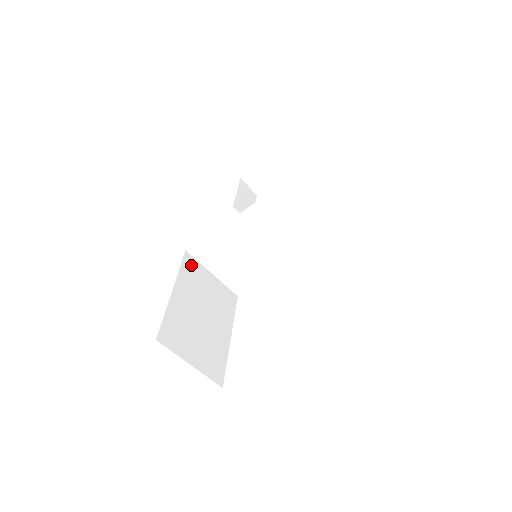
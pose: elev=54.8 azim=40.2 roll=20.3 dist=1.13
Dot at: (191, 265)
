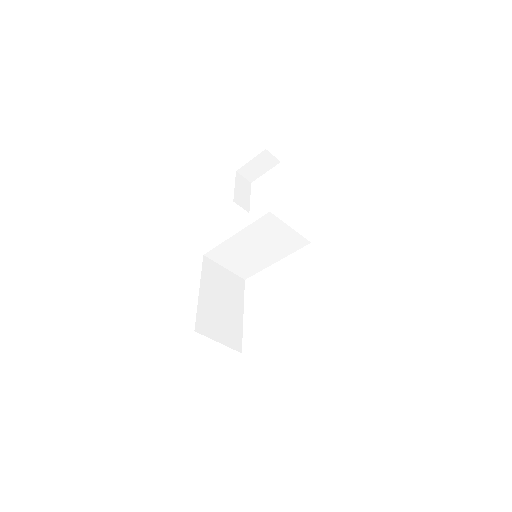
Dot at: (209, 266)
